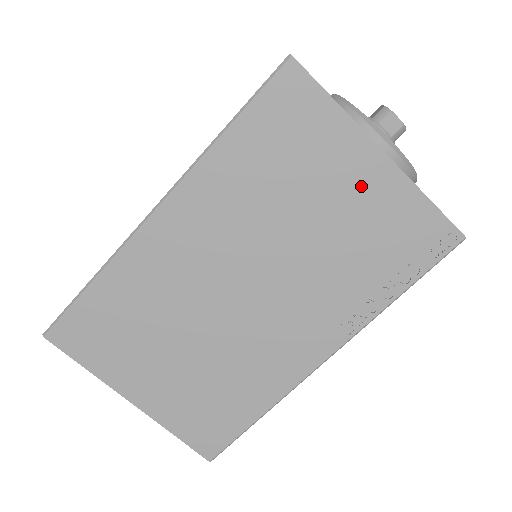
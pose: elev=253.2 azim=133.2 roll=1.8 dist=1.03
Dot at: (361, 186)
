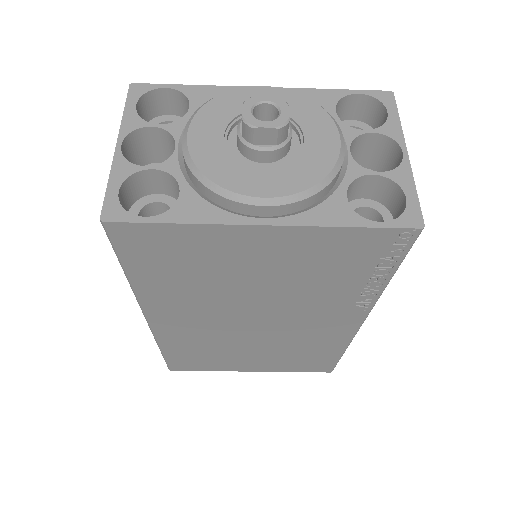
Dot at: (272, 251)
